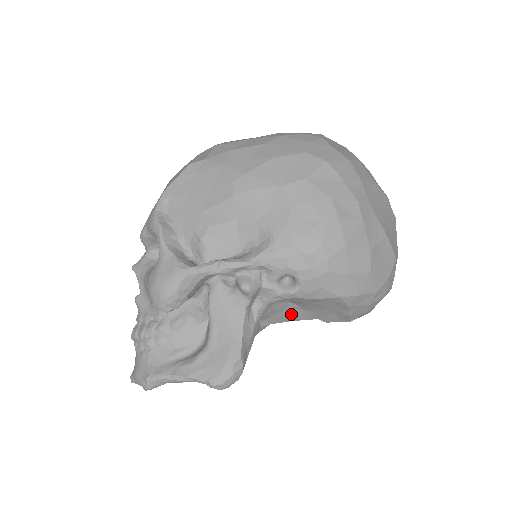
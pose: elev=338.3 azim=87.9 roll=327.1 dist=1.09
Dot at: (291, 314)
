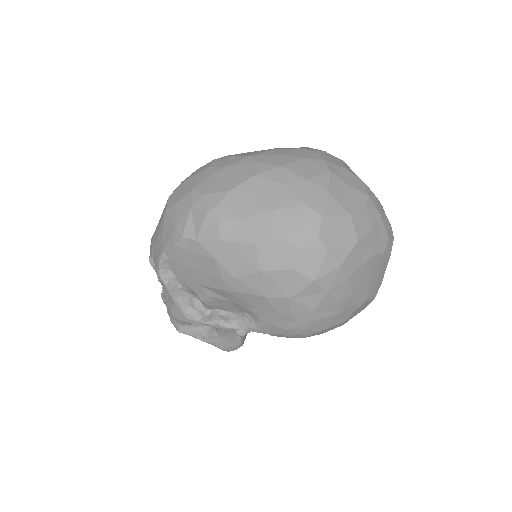
Dot at: occluded
